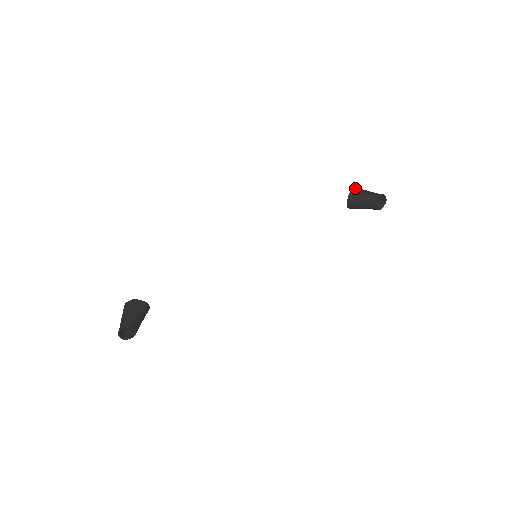
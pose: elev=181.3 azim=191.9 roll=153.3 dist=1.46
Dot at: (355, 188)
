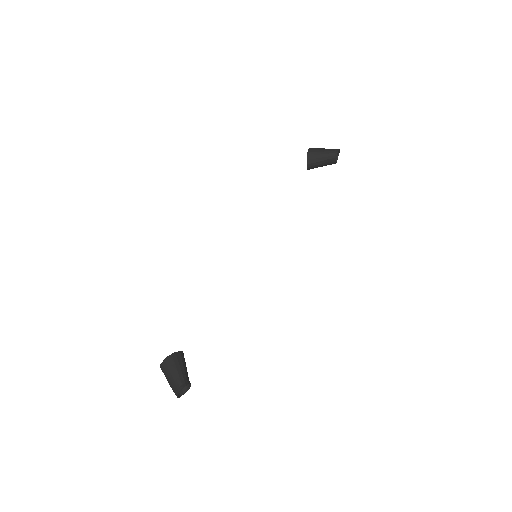
Dot at: (309, 150)
